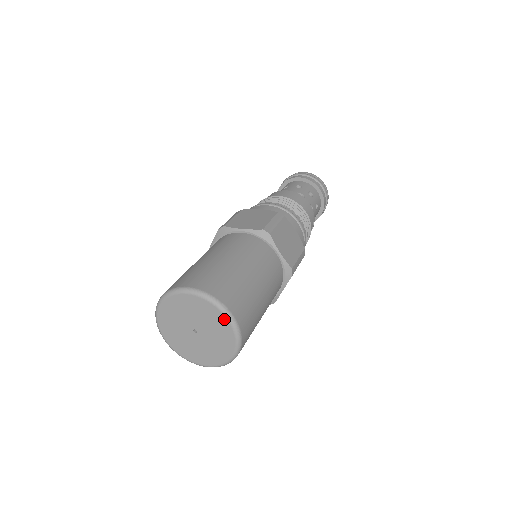
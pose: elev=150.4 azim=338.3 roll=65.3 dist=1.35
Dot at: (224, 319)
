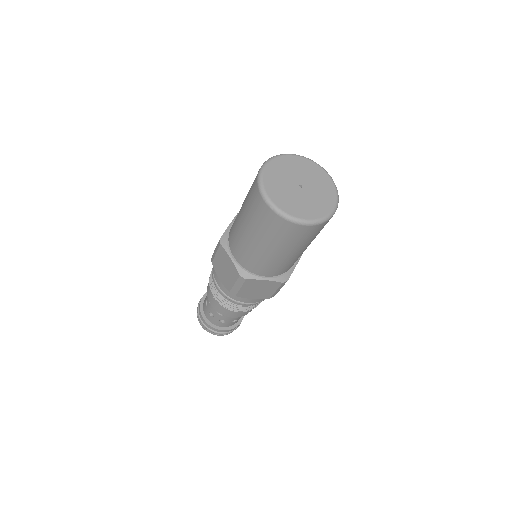
Dot at: (326, 176)
